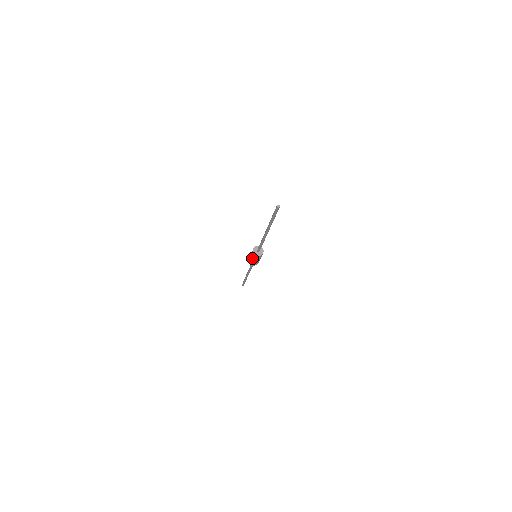
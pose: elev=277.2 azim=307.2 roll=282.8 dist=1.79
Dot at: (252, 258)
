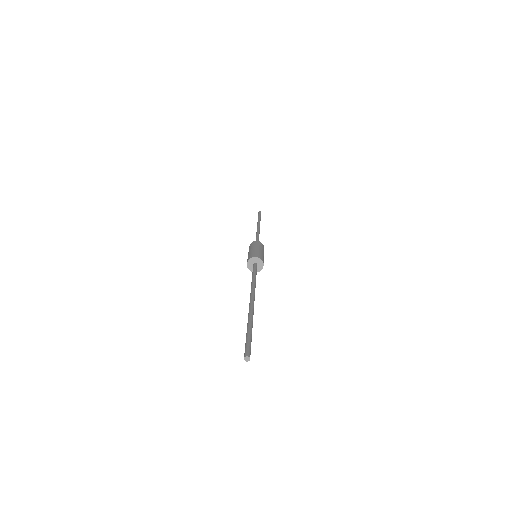
Dot at: occluded
